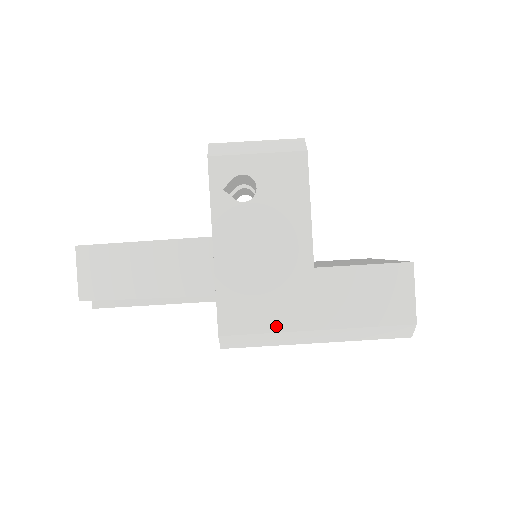
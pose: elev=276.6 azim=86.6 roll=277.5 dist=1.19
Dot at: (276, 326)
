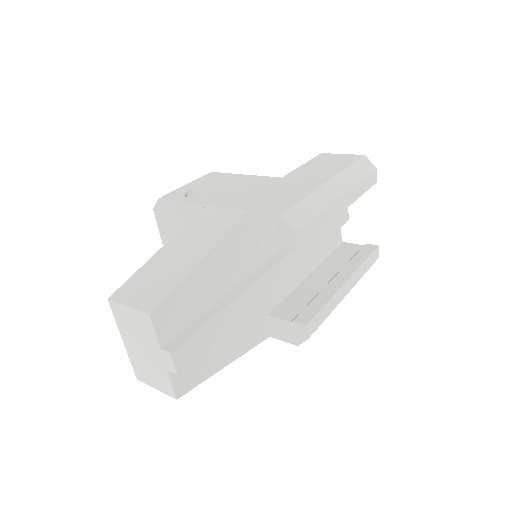
Dot at: (304, 194)
